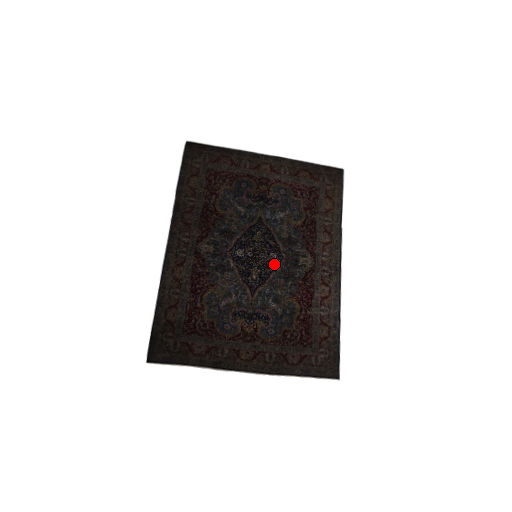
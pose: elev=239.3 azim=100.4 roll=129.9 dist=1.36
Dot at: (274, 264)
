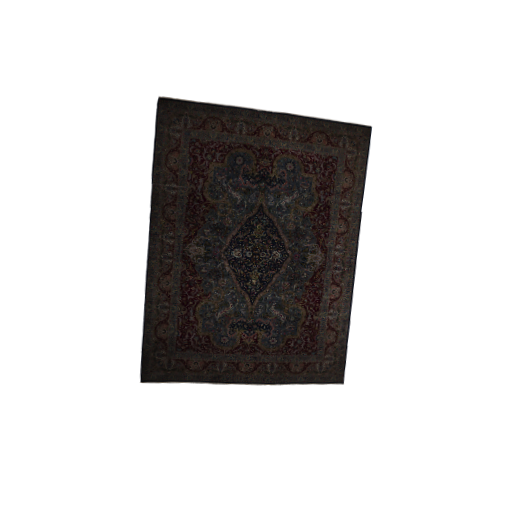
Dot at: (277, 264)
